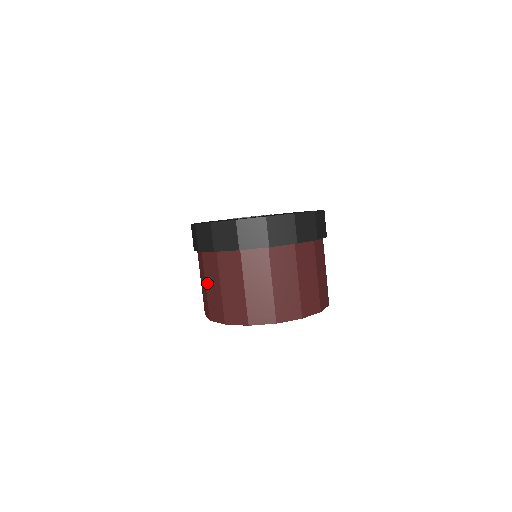
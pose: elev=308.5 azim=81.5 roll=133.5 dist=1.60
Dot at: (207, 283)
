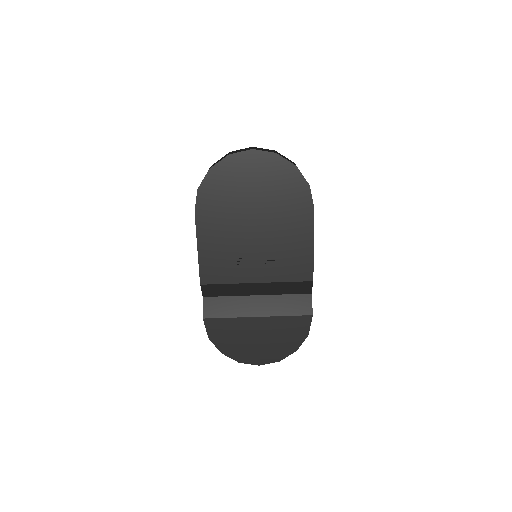
Dot at: occluded
